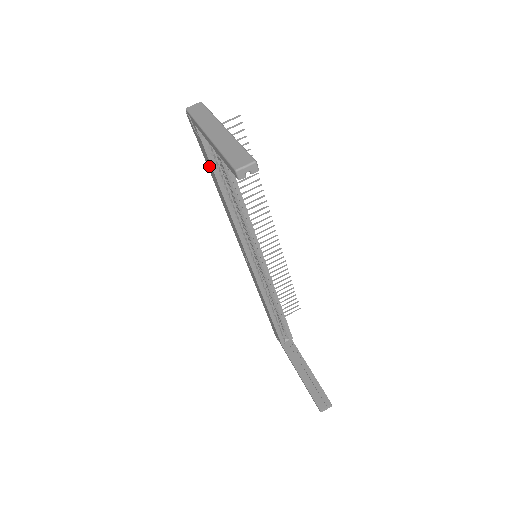
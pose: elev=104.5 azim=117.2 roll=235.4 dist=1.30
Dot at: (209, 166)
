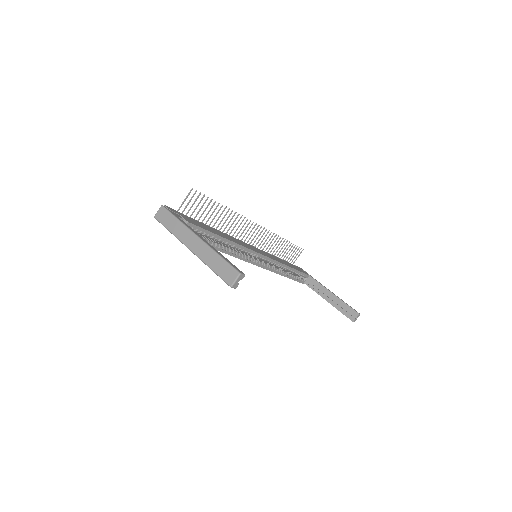
Dot at: occluded
